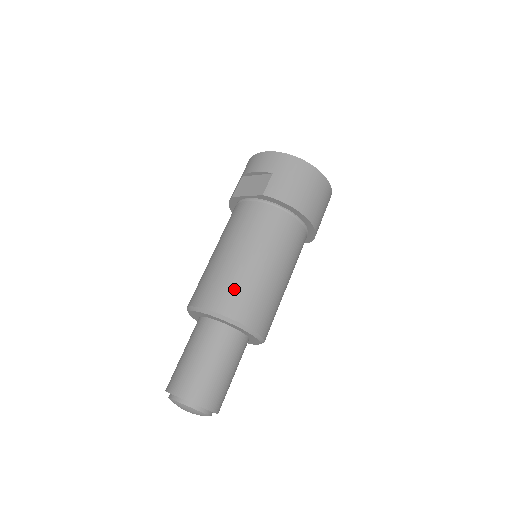
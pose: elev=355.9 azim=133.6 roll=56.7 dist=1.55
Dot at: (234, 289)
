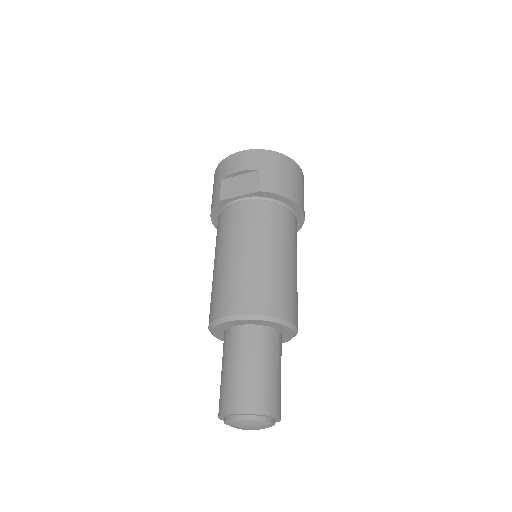
Dot at: (266, 287)
